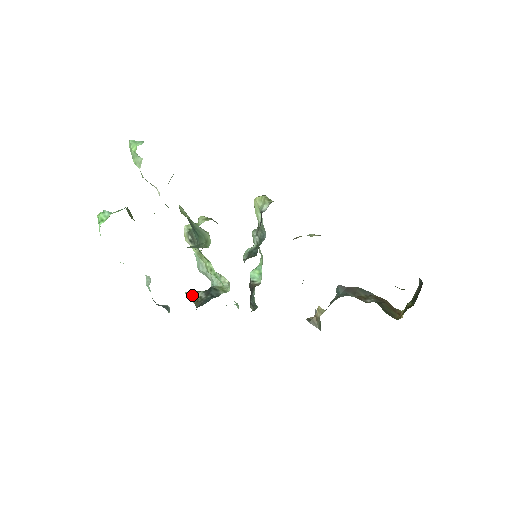
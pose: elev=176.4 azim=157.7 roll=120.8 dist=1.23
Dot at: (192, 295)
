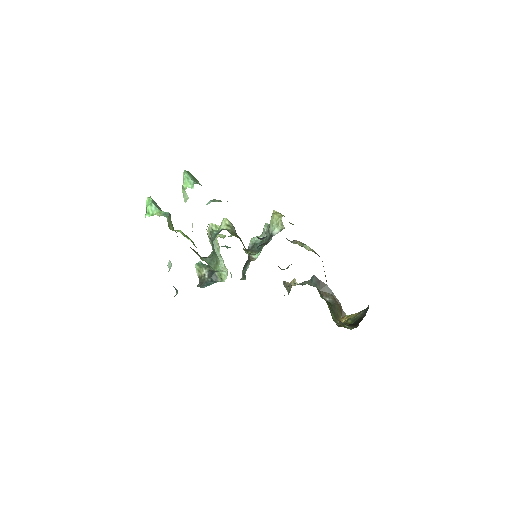
Dot at: (199, 270)
